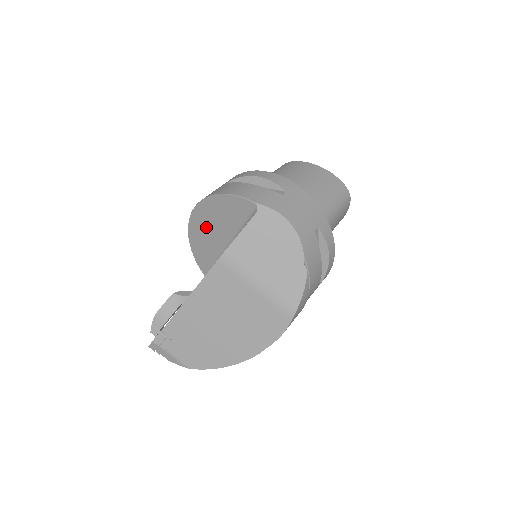
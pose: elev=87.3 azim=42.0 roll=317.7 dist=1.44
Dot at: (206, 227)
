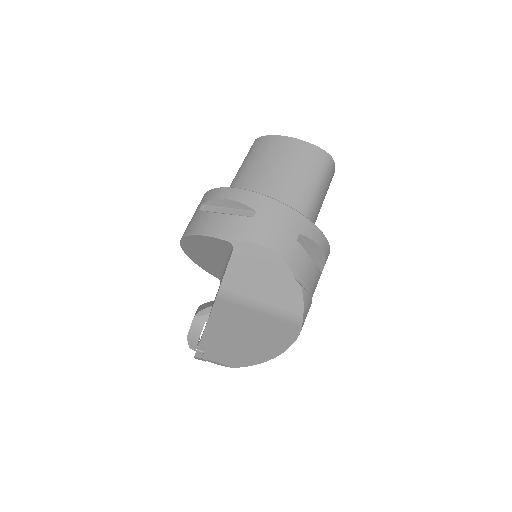
Dot at: (198, 253)
